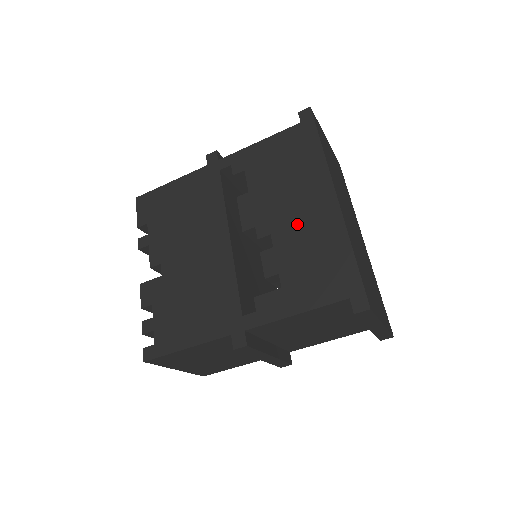
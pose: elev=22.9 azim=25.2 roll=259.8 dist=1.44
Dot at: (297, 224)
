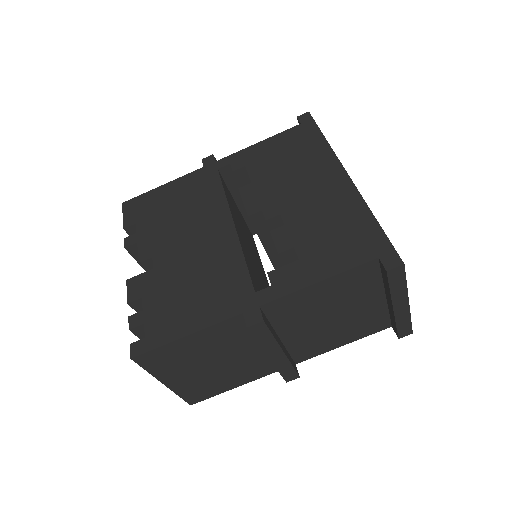
Dot at: (309, 202)
